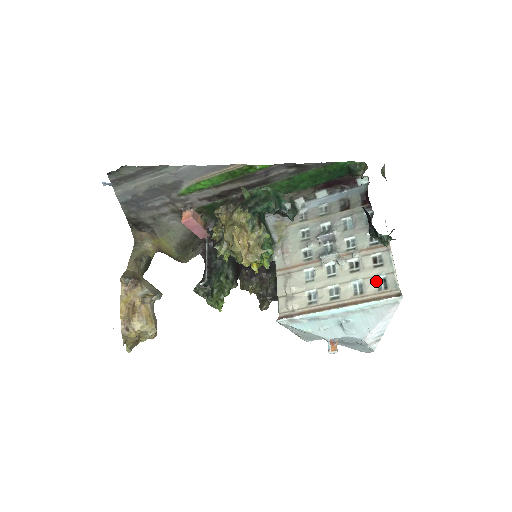
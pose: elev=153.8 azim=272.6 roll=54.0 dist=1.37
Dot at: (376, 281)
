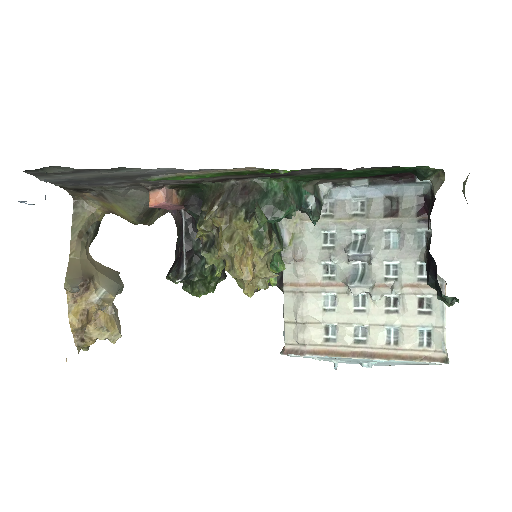
Dot at: (418, 332)
